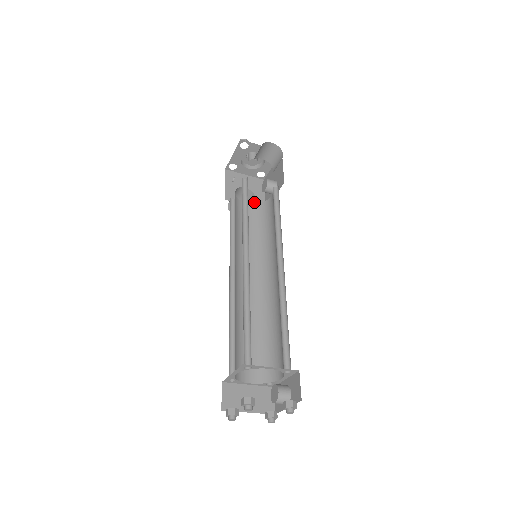
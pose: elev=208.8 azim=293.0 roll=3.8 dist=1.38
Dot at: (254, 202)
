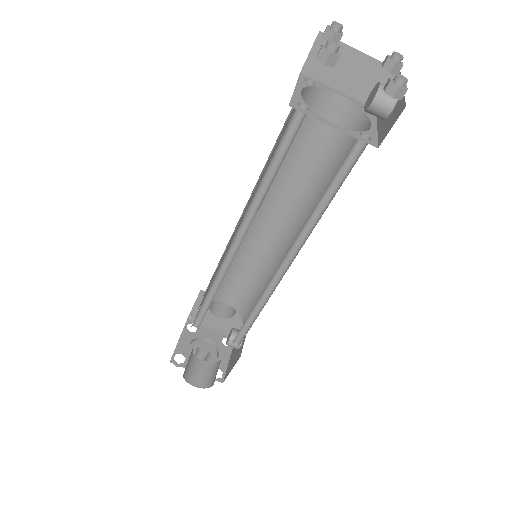
Dot at: occluded
